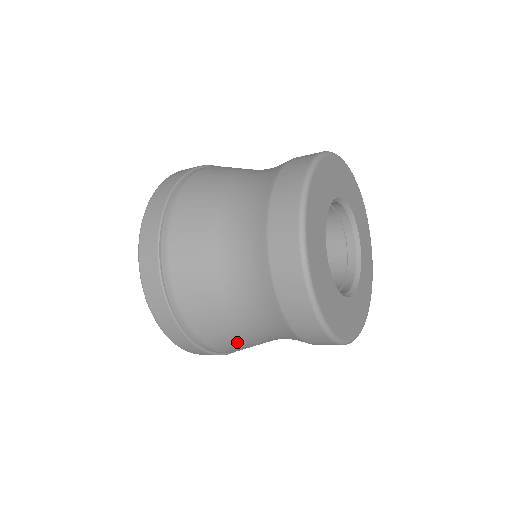
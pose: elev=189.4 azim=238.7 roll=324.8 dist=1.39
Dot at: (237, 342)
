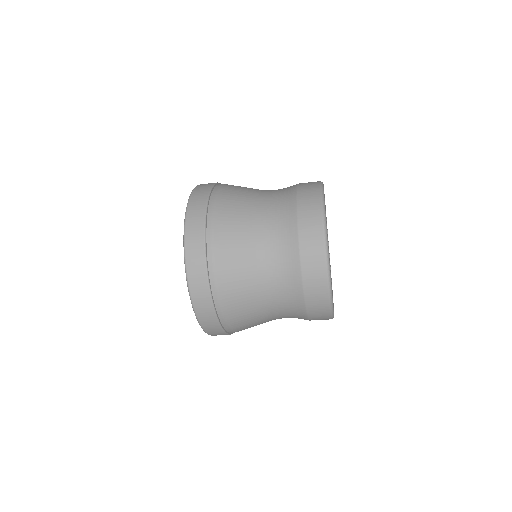
Dot at: occluded
